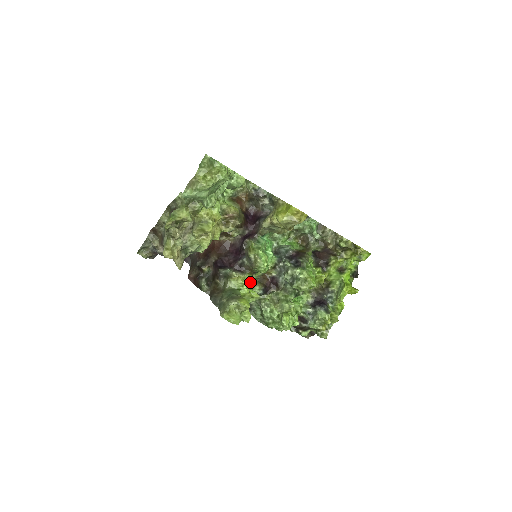
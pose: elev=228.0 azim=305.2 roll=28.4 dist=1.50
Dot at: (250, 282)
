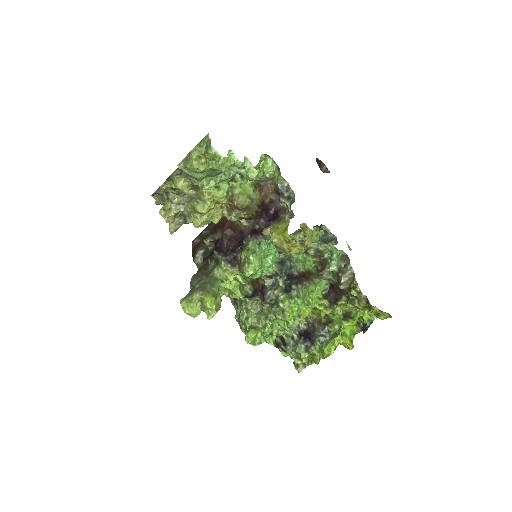
Dot at: (239, 279)
